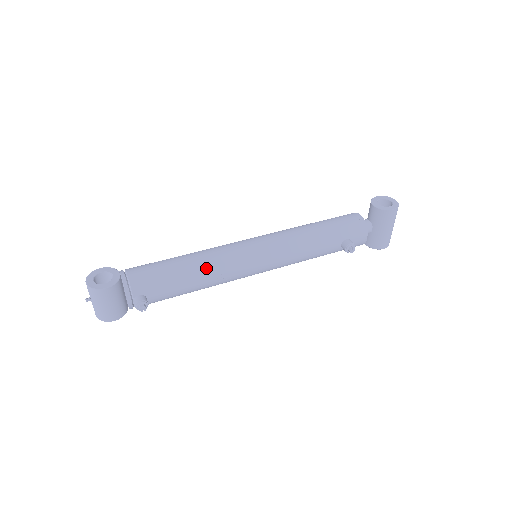
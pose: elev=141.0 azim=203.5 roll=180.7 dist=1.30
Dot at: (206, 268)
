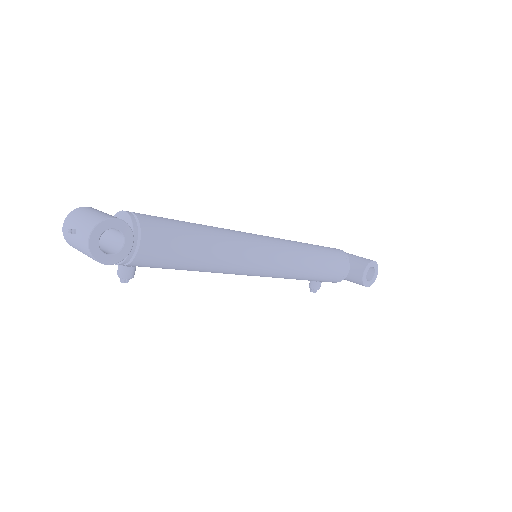
Dot at: (212, 269)
